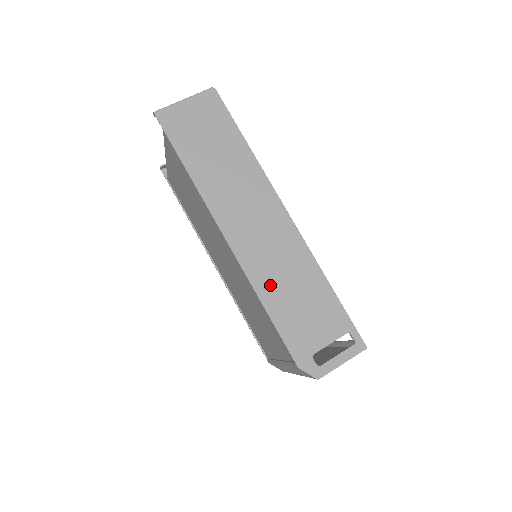
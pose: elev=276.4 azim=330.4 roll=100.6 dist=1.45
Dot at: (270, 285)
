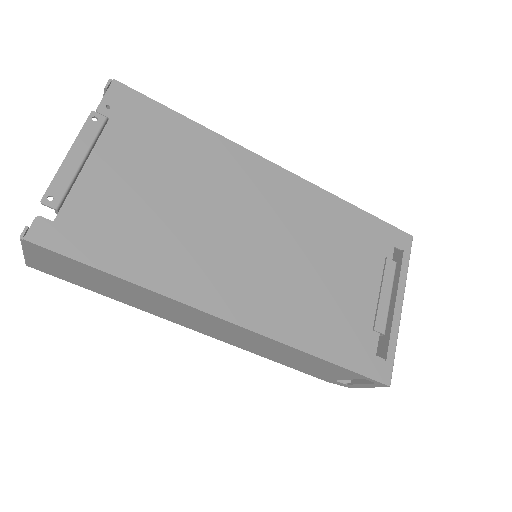
Dot at: (262, 353)
